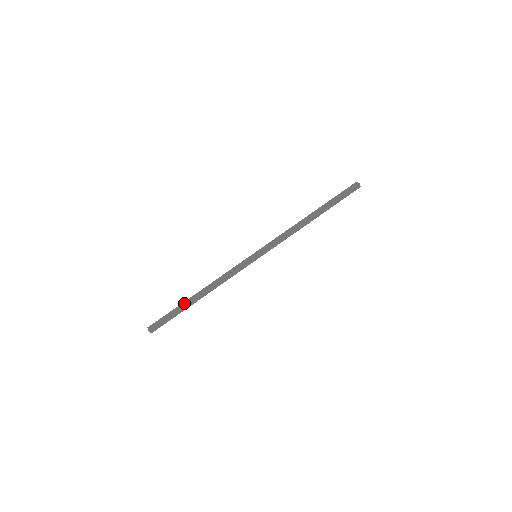
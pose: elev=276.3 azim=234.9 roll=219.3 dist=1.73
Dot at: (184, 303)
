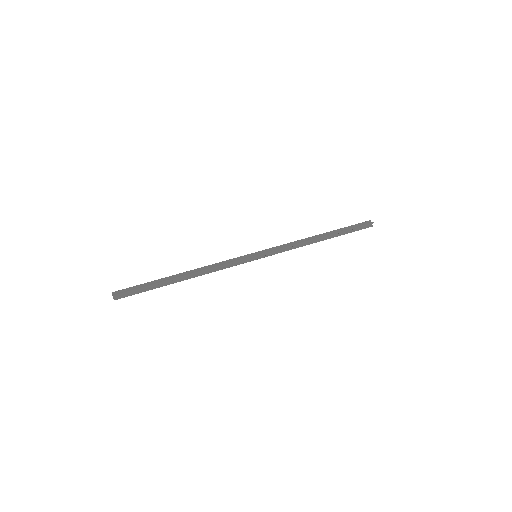
Dot at: occluded
